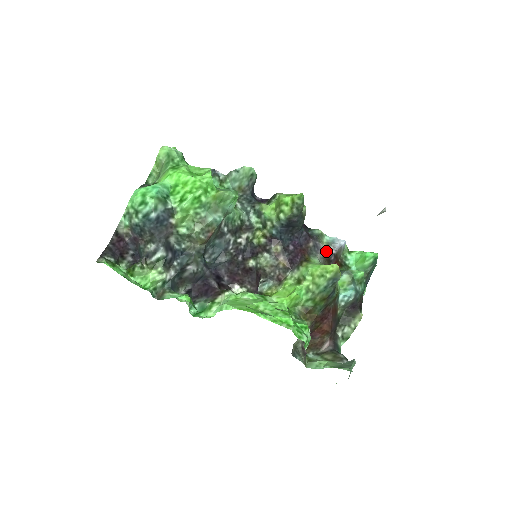
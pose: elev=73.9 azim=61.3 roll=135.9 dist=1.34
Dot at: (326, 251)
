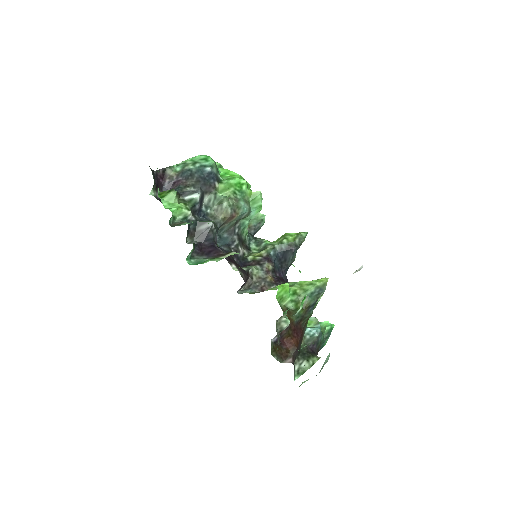
Dot at: occluded
